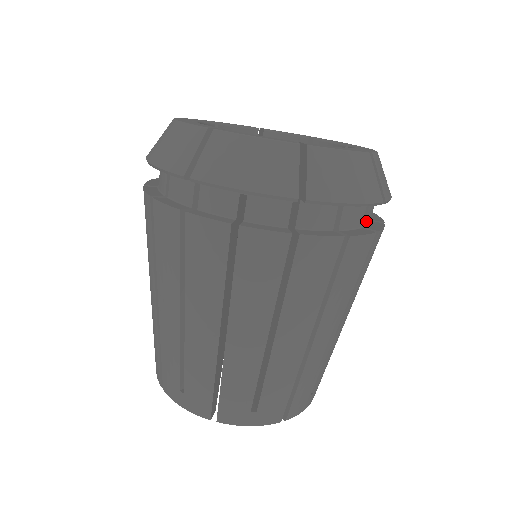
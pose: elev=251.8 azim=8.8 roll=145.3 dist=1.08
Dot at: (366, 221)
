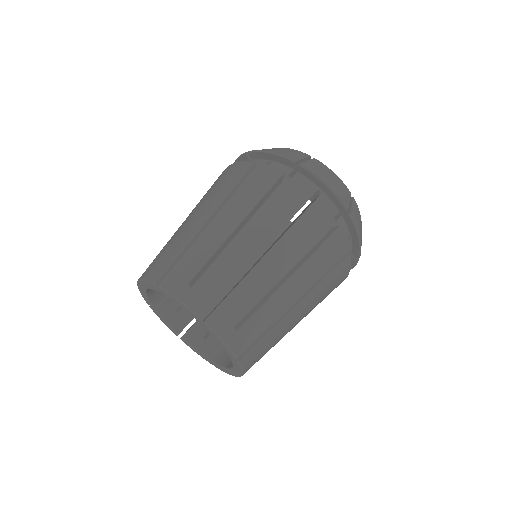
Dot at: (335, 226)
